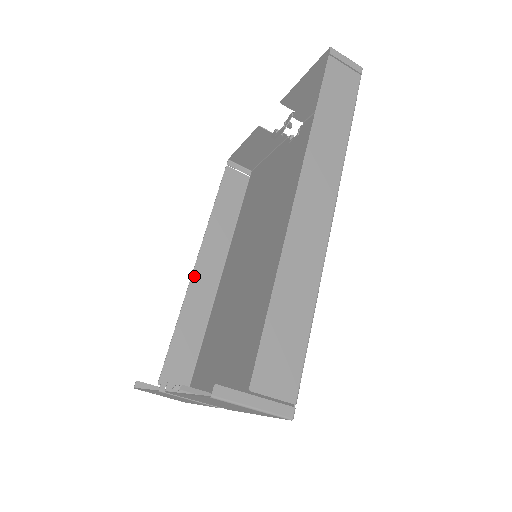
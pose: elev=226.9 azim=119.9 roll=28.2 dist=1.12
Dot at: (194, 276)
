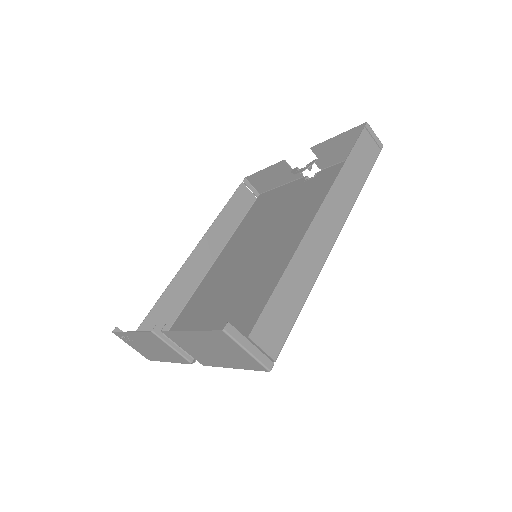
Dot at: (190, 259)
